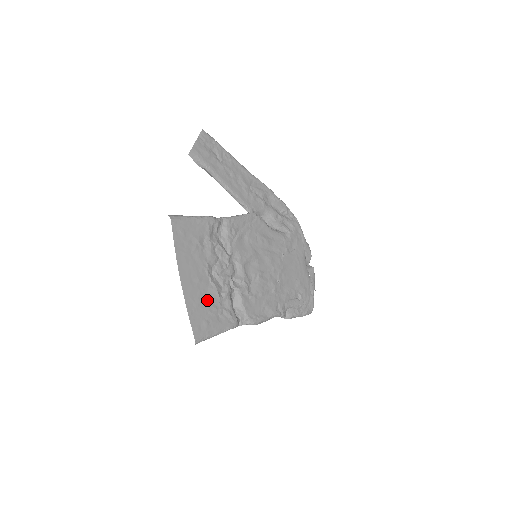
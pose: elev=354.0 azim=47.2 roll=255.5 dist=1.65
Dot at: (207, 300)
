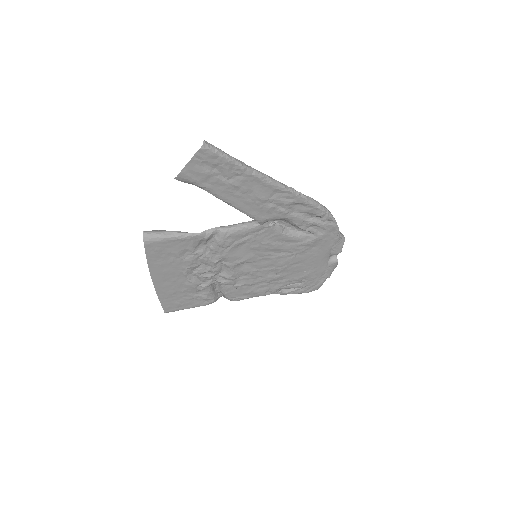
Dot at: (182, 291)
